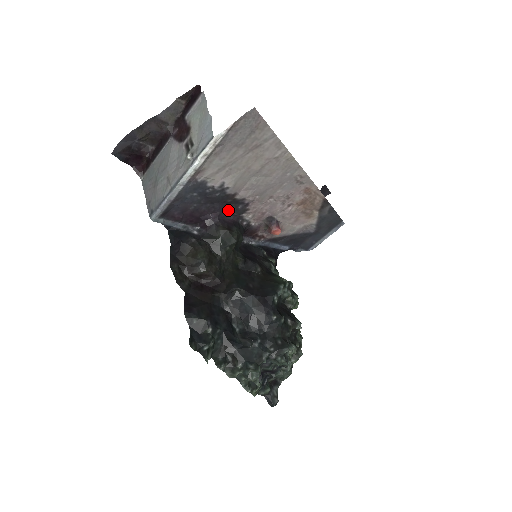
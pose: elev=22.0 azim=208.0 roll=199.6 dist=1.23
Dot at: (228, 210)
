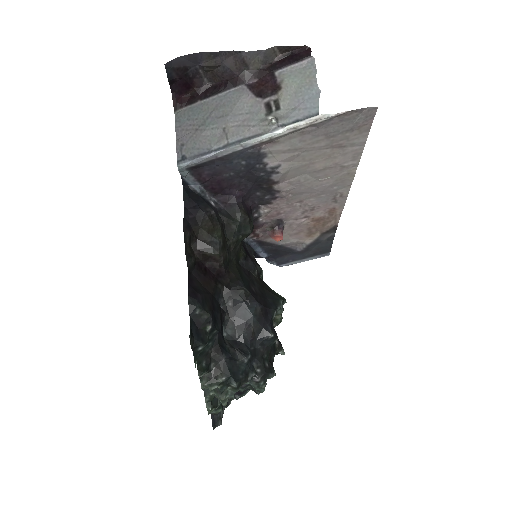
Dot at: (254, 194)
